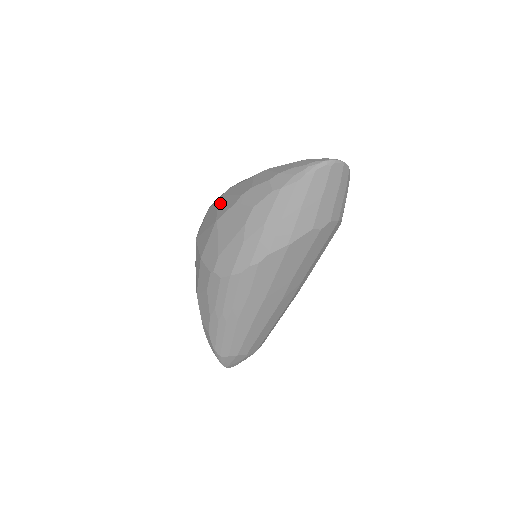
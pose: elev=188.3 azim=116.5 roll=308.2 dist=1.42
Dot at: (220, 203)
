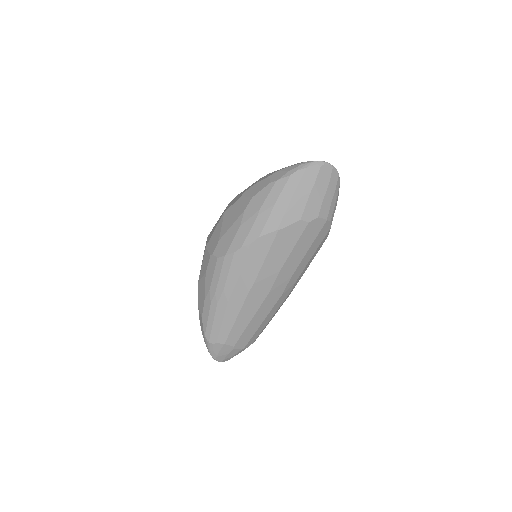
Dot at: (230, 203)
